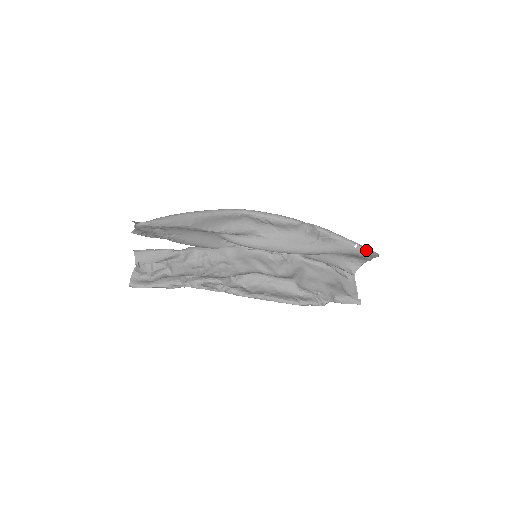
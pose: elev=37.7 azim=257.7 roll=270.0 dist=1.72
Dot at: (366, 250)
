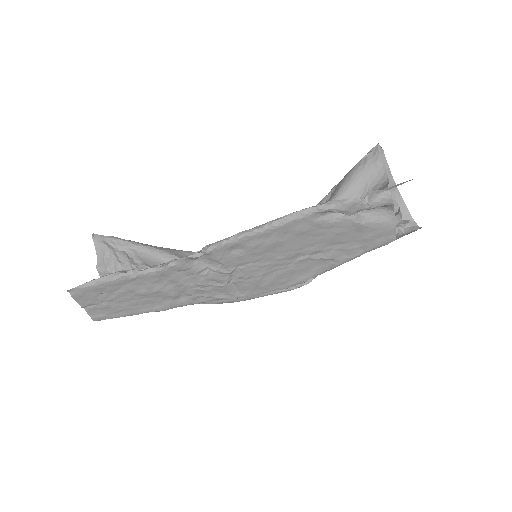
Dot at: occluded
